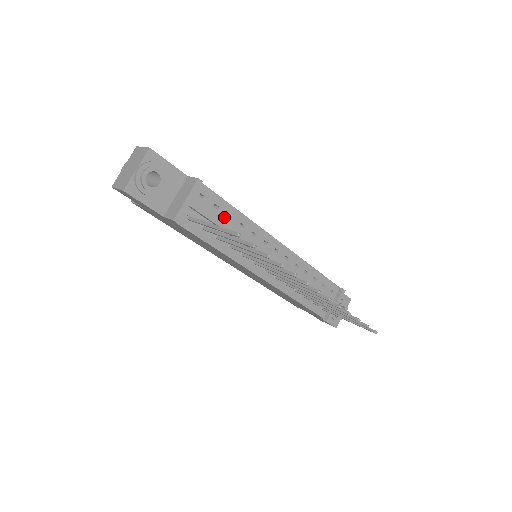
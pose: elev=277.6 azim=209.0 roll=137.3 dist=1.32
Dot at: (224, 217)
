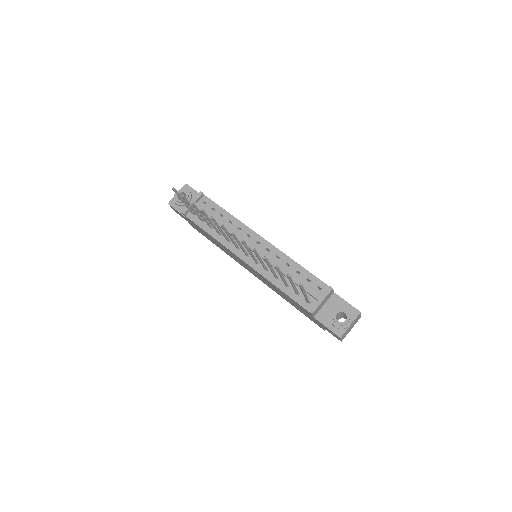
Dot at: (218, 216)
